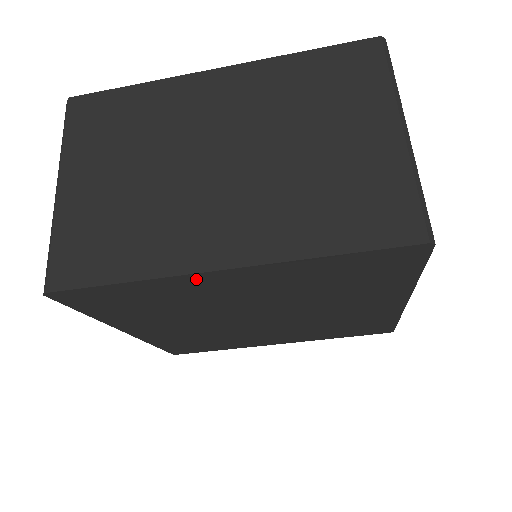
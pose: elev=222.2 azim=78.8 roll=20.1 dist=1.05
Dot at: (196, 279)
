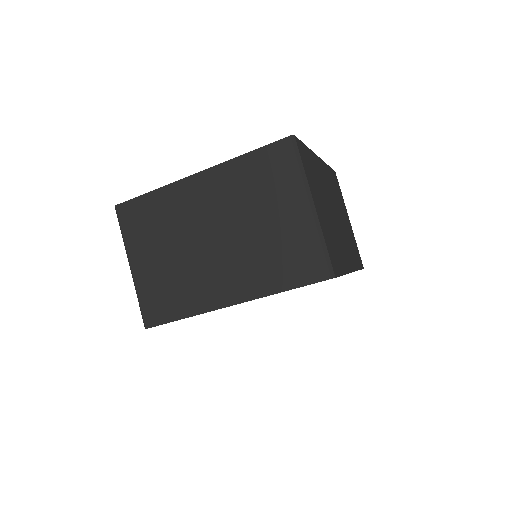
Dot at: occluded
